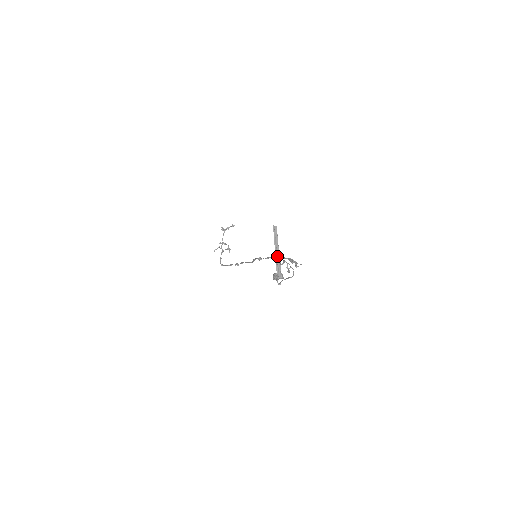
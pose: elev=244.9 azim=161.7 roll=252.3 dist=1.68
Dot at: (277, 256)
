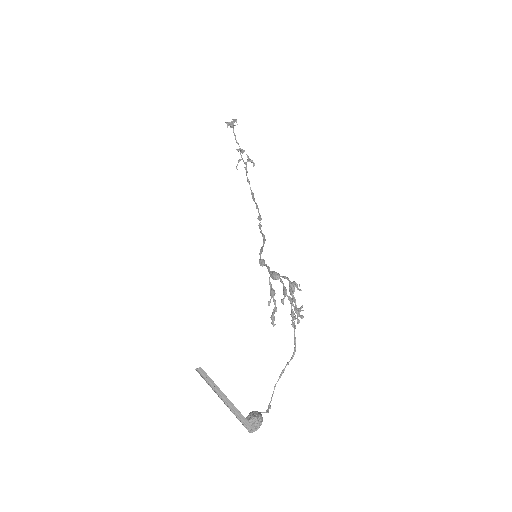
Dot at: (231, 406)
